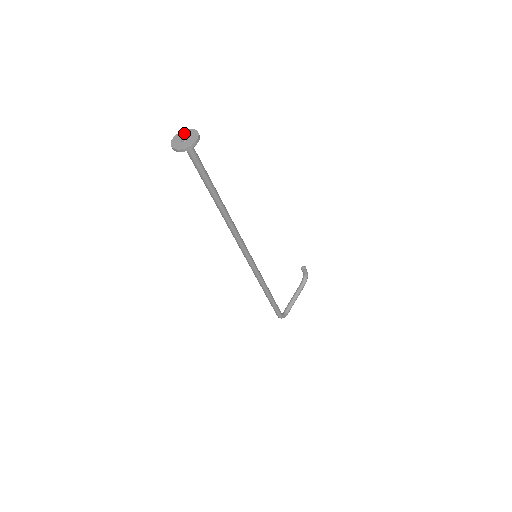
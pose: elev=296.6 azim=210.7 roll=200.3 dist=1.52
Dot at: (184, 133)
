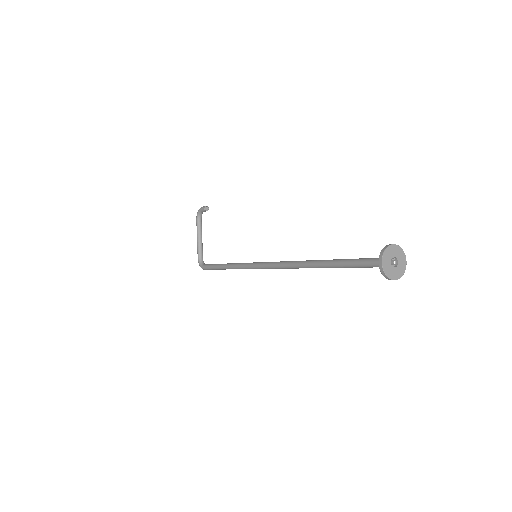
Dot at: (390, 254)
